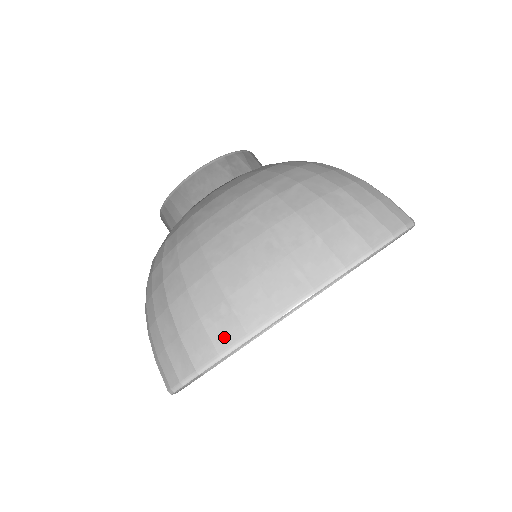
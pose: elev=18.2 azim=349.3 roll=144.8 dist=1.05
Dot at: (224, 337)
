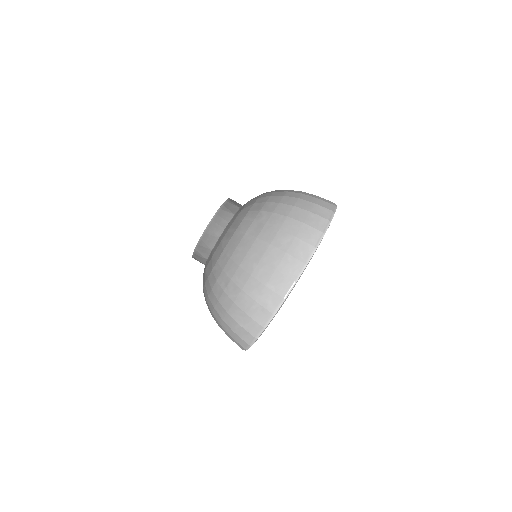
Dot at: (320, 225)
